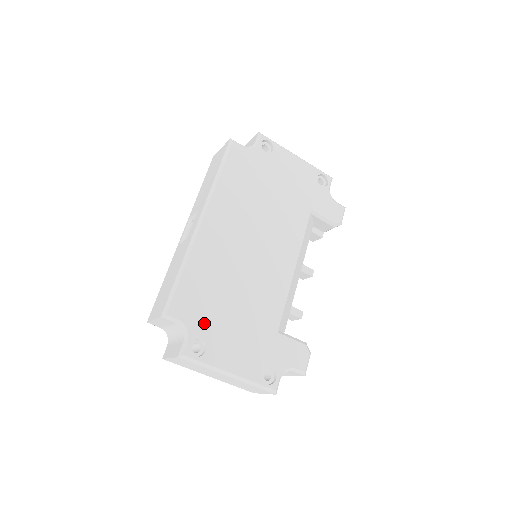
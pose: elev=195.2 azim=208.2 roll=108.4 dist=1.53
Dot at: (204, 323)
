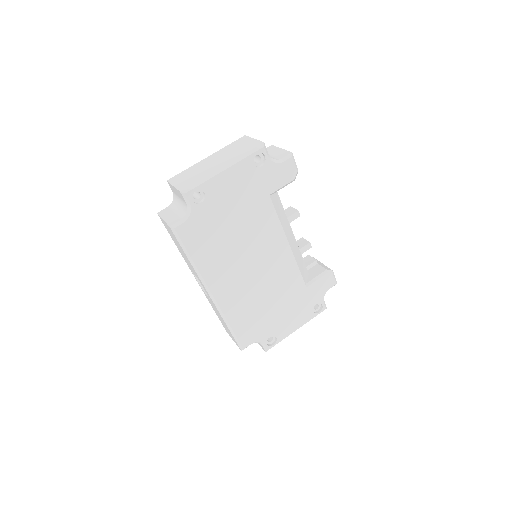
Dot at: (265, 330)
